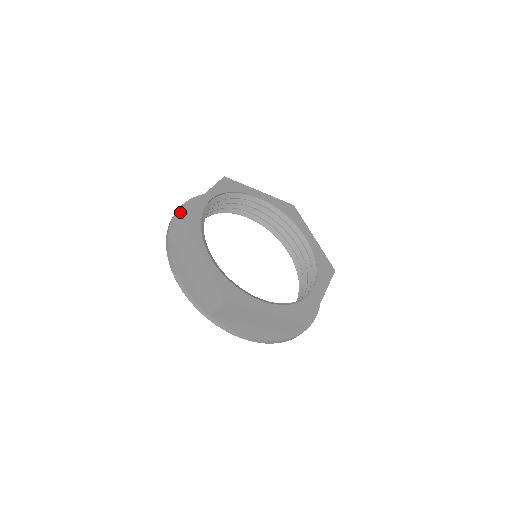
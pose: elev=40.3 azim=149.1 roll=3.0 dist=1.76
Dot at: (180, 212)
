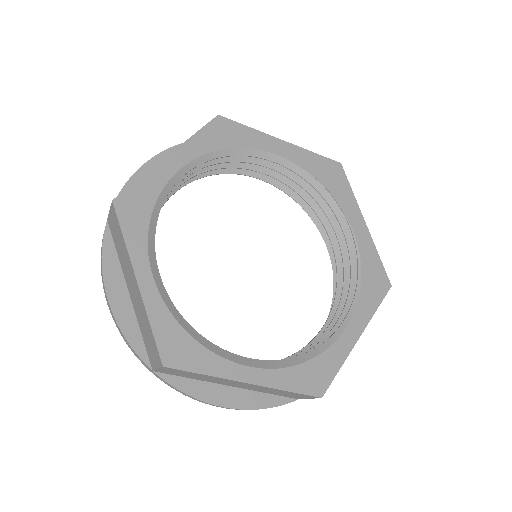
Dot at: (121, 318)
